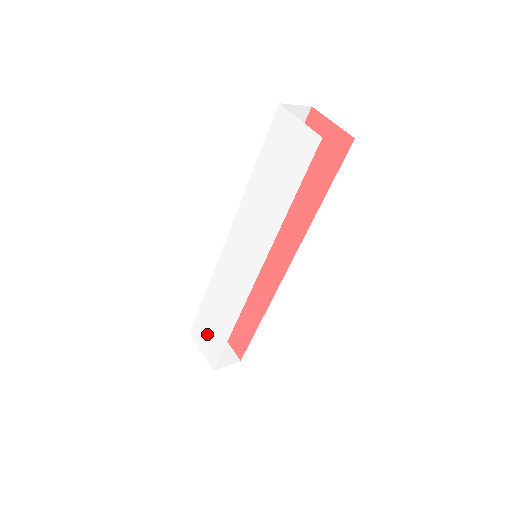
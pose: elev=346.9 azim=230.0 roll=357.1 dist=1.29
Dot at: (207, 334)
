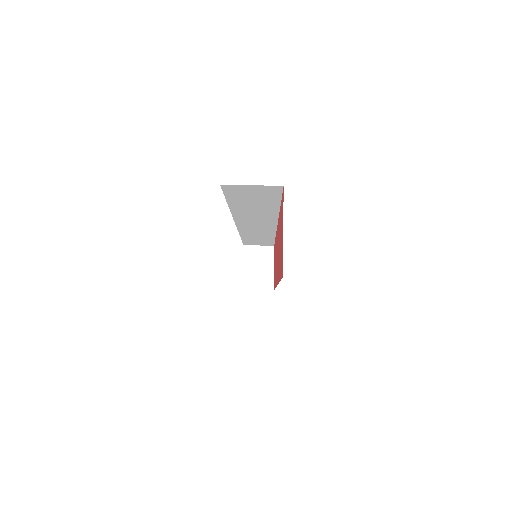
Dot at: occluded
